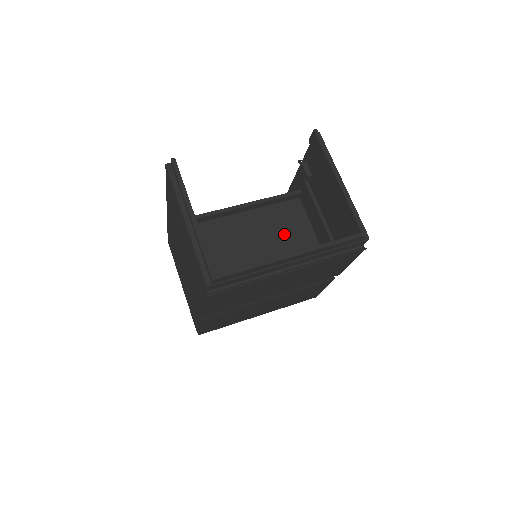
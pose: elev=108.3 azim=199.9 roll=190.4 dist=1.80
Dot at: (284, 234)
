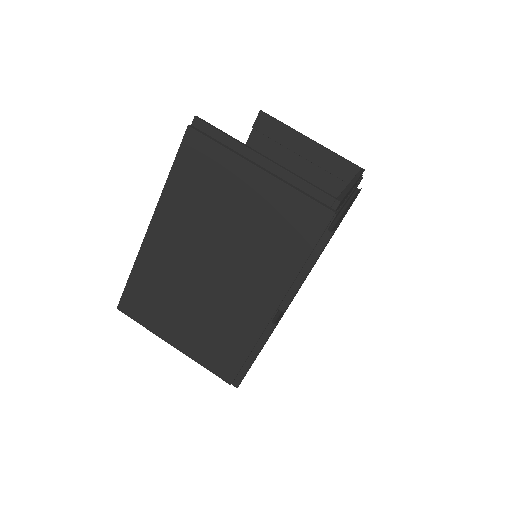
Dot at: occluded
